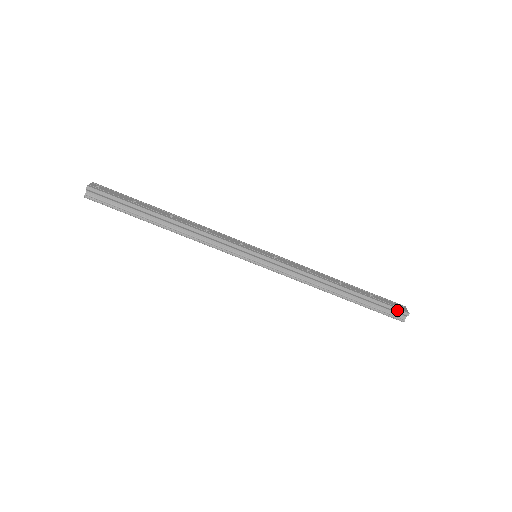
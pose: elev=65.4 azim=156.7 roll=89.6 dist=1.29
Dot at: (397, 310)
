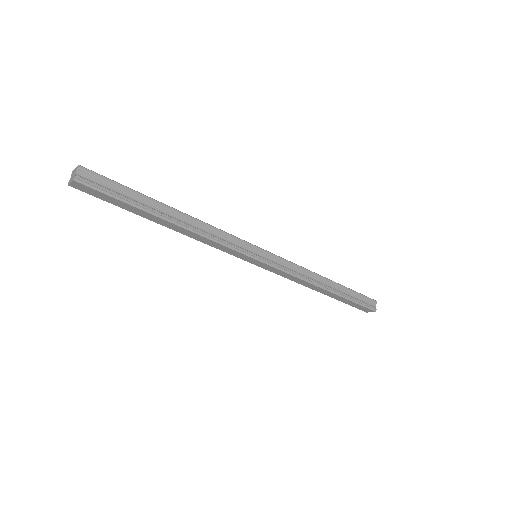
Dot at: (369, 298)
